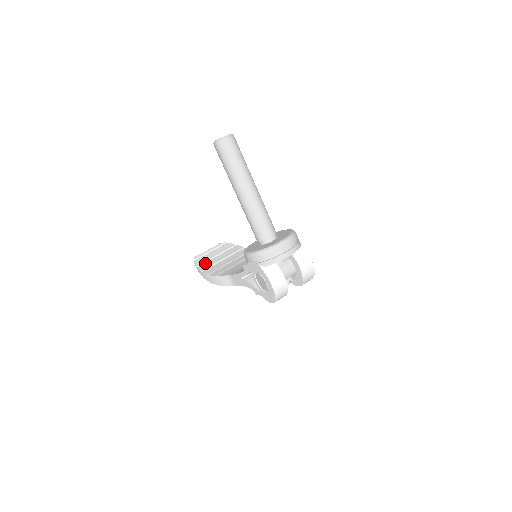
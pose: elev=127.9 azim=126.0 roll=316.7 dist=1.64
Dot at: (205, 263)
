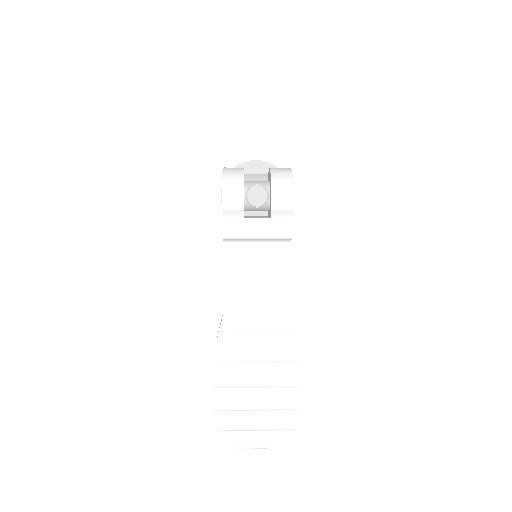
Dot at: occluded
